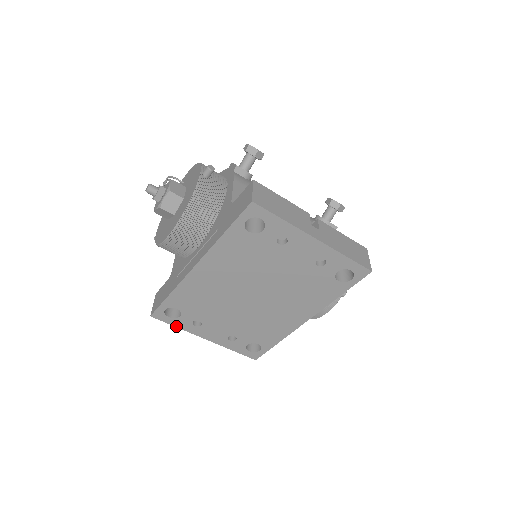
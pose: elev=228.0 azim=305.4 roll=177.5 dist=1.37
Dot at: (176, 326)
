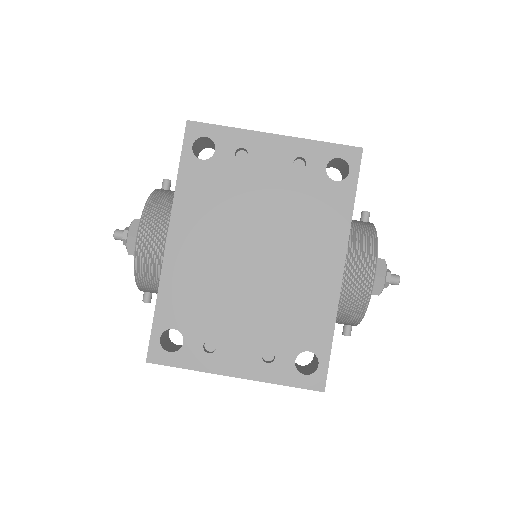
Dot at: (185, 367)
